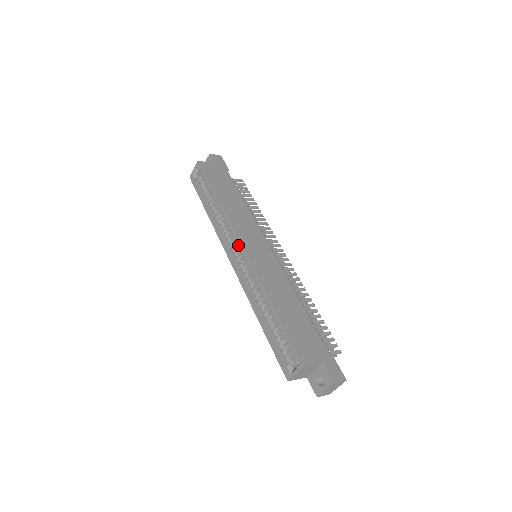
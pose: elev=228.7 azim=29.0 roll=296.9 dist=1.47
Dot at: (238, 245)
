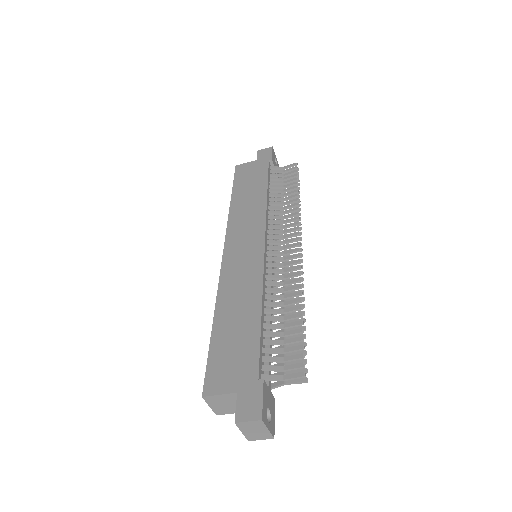
Dot at: occluded
